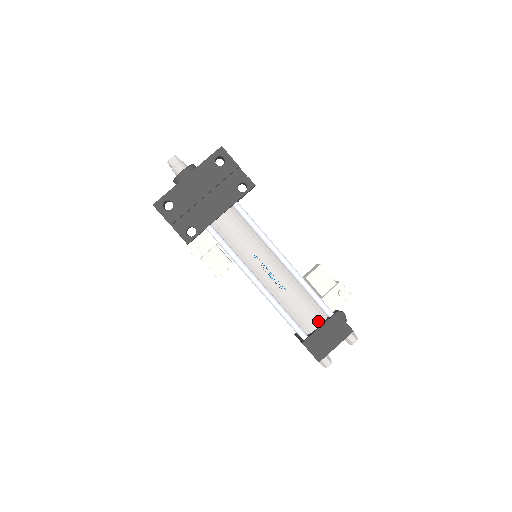
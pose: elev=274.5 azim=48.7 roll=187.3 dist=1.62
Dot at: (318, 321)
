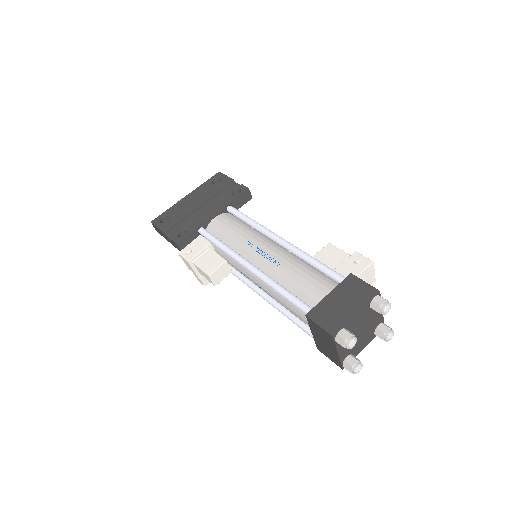
Dot at: (328, 290)
